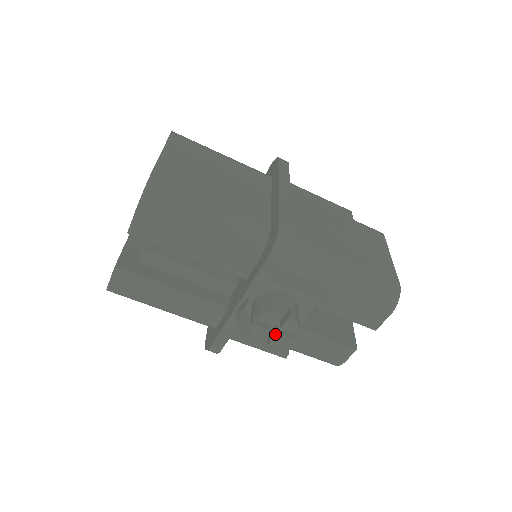
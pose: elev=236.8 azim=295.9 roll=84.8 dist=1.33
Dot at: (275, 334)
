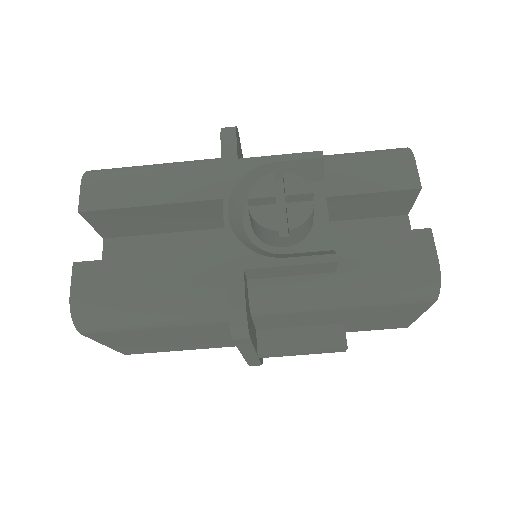
Dot at: (286, 208)
